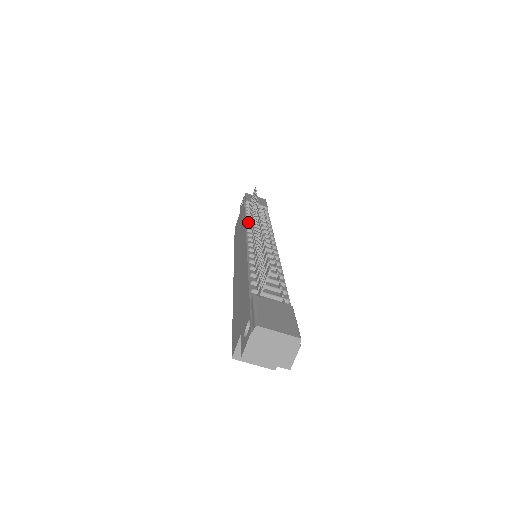
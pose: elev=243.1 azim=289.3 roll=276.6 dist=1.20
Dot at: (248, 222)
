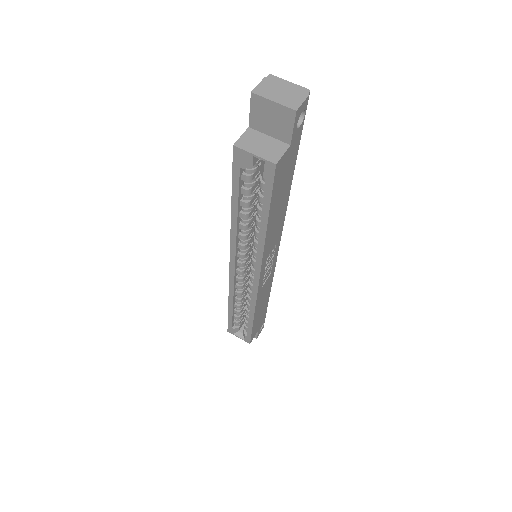
Dot at: occluded
